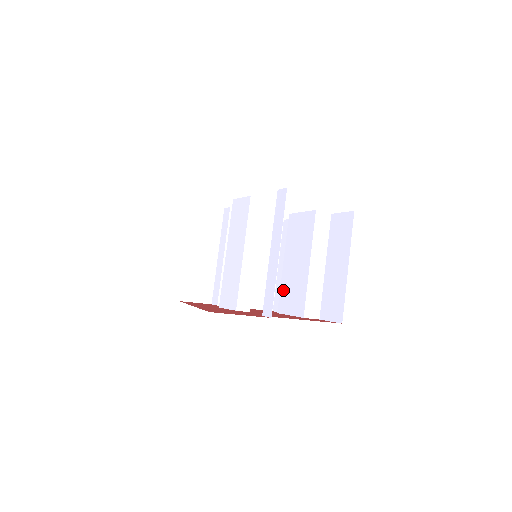
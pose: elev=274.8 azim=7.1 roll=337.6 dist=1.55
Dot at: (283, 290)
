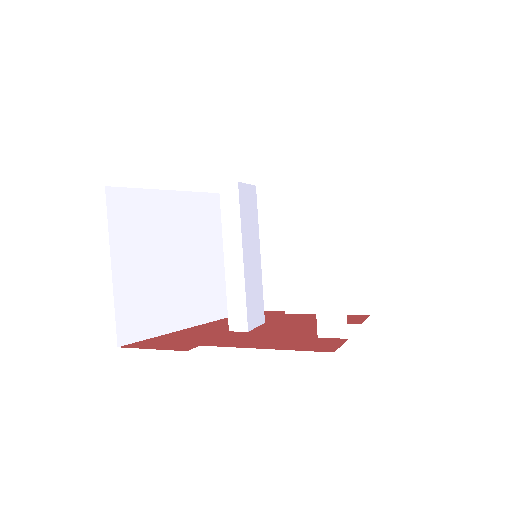
Dot at: occluded
